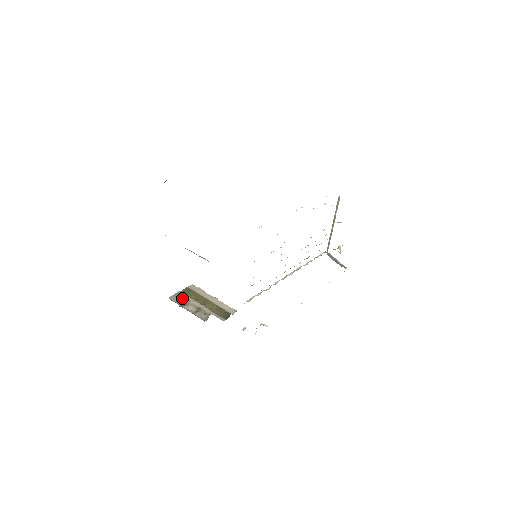
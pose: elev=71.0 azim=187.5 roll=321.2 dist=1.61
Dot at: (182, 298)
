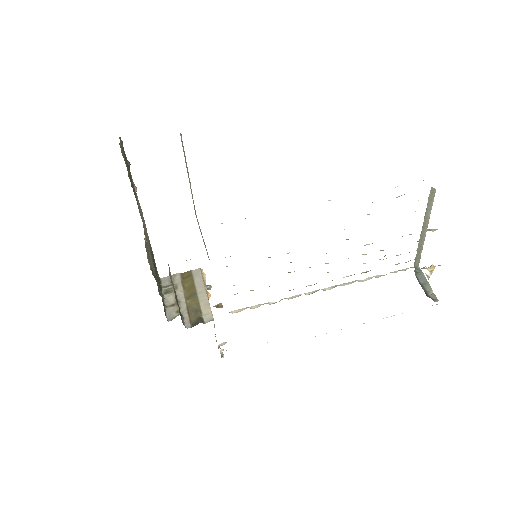
Dot at: (174, 283)
